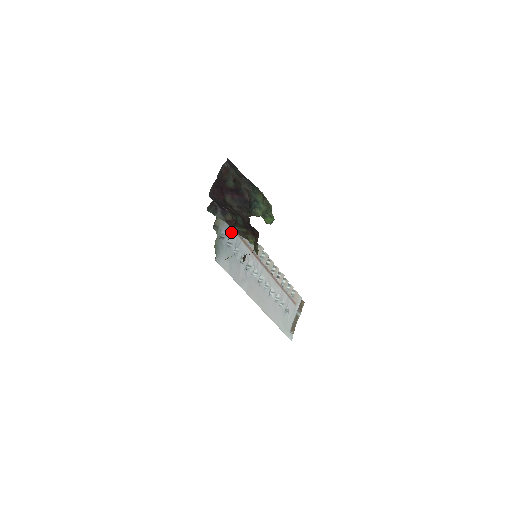
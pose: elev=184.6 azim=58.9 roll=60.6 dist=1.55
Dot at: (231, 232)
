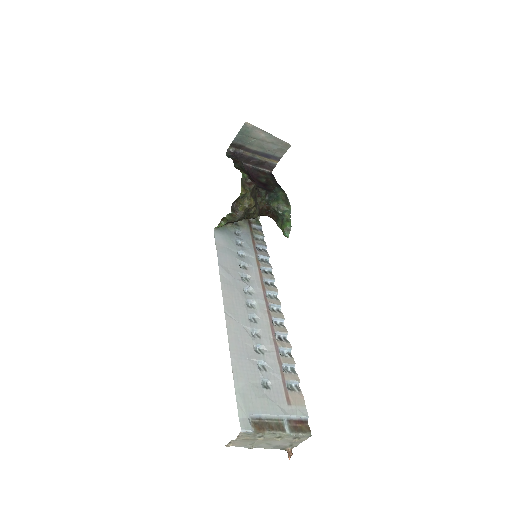
Dot at: (249, 242)
